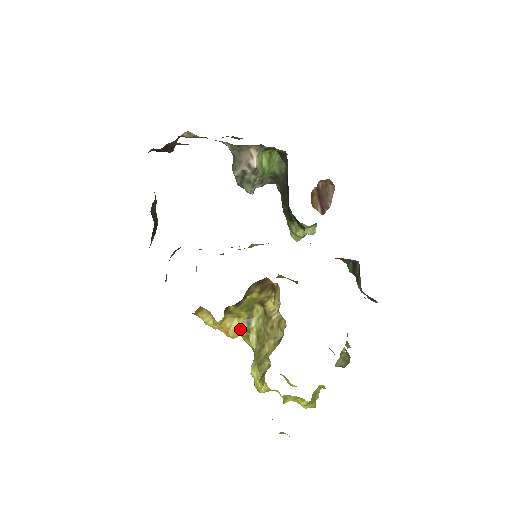
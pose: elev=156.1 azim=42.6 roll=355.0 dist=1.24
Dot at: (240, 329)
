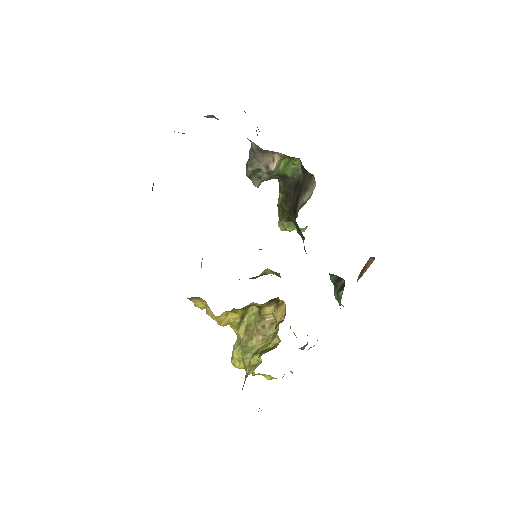
Dot at: (232, 321)
